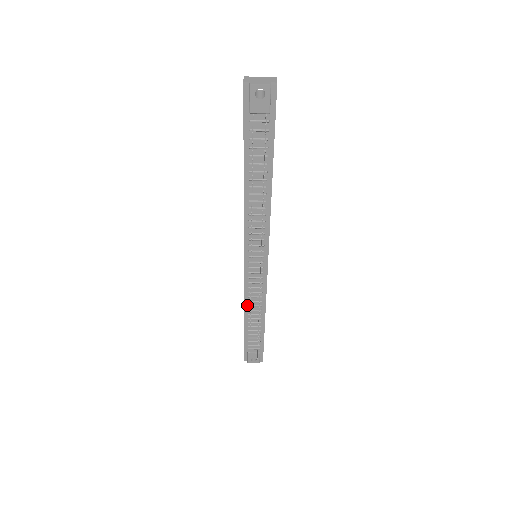
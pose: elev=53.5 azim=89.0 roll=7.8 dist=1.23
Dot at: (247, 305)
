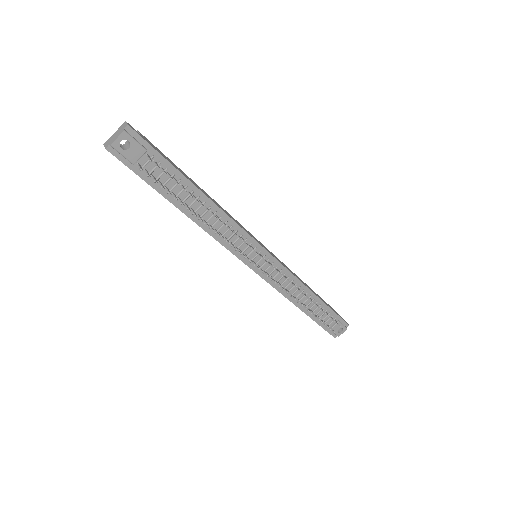
Dot at: (289, 297)
